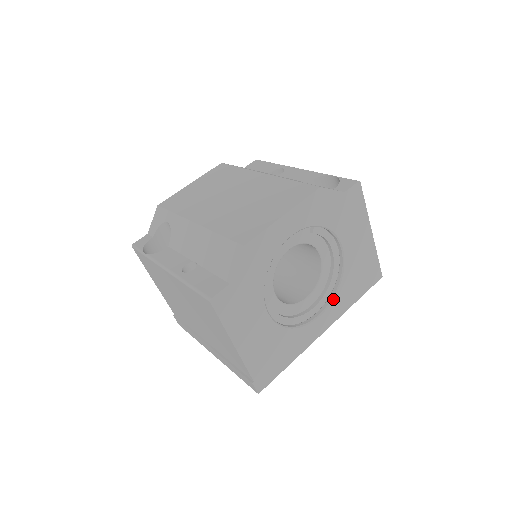
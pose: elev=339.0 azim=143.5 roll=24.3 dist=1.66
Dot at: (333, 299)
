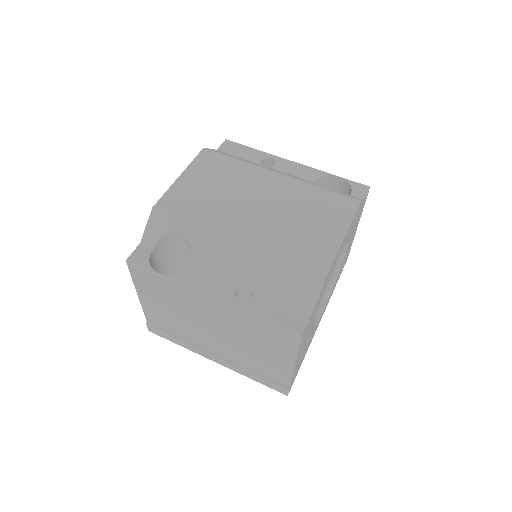
Dot at: (331, 292)
